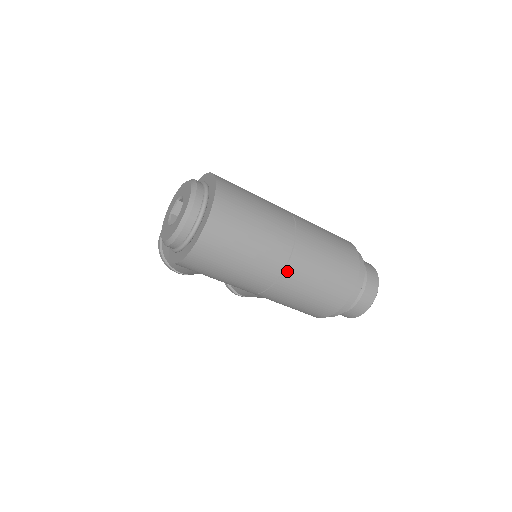
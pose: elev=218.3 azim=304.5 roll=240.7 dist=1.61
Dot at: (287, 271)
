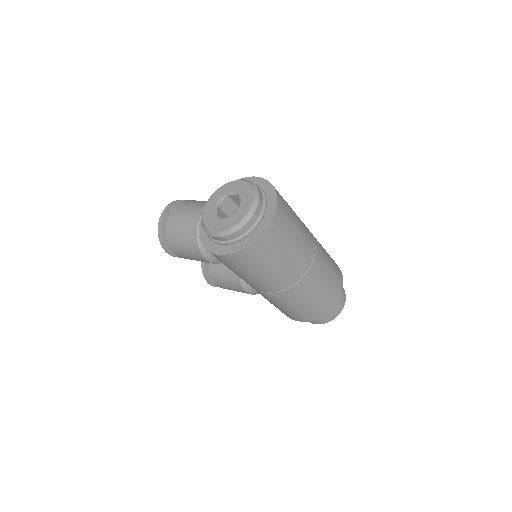
Dot at: (303, 280)
